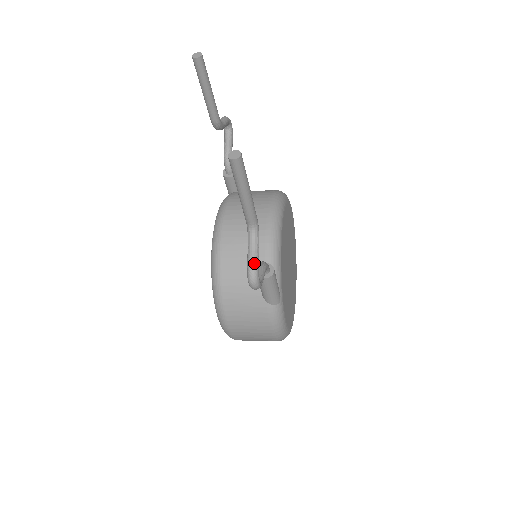
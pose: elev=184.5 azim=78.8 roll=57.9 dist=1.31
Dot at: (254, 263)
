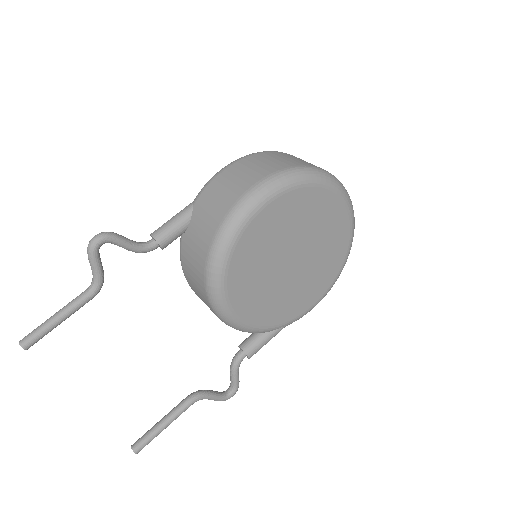
Dot at: occluded
